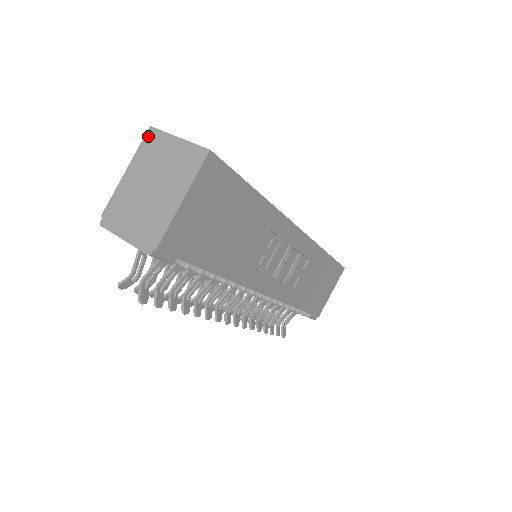
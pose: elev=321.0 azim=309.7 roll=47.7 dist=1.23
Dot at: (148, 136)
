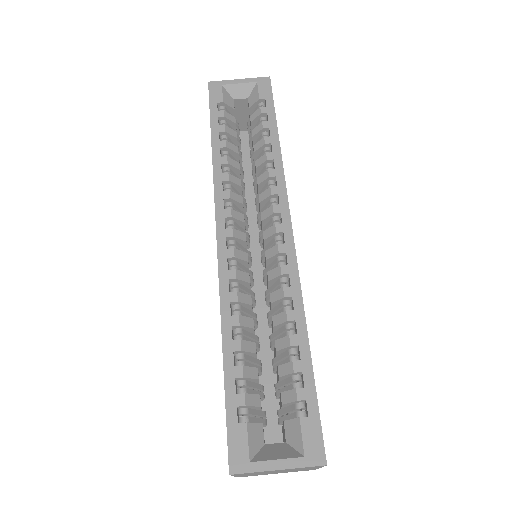
Dot at: occluded
